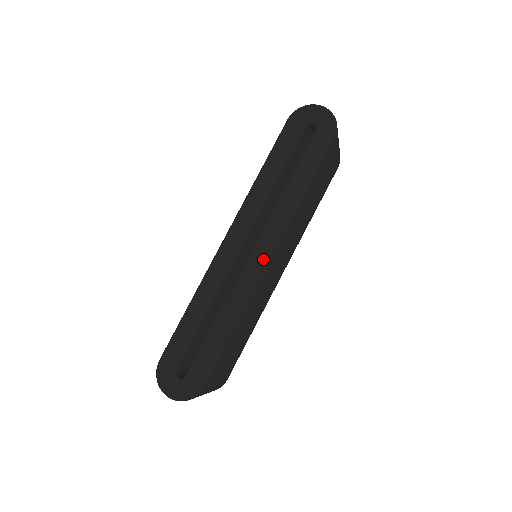
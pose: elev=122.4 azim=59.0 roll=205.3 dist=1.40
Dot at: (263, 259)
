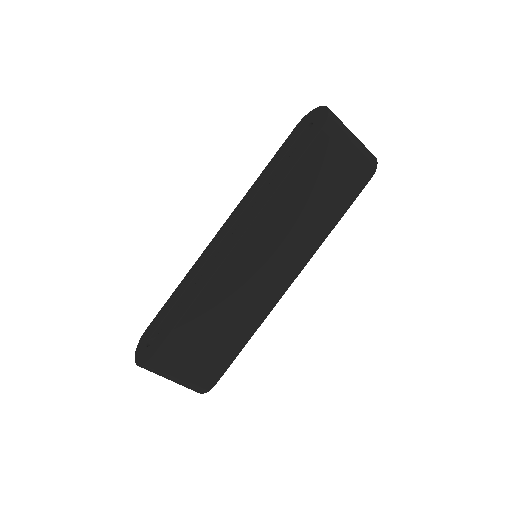
Dot at: (232, 243)
